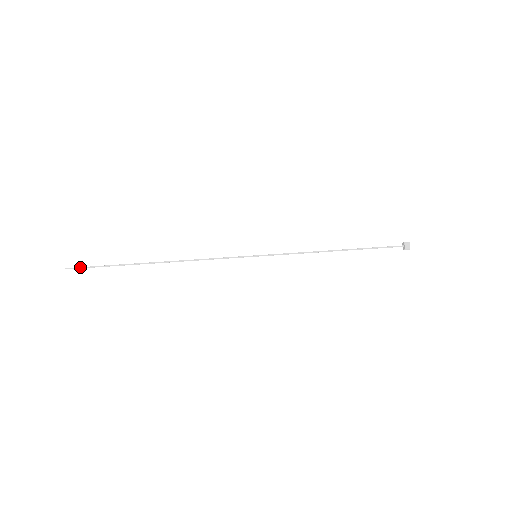
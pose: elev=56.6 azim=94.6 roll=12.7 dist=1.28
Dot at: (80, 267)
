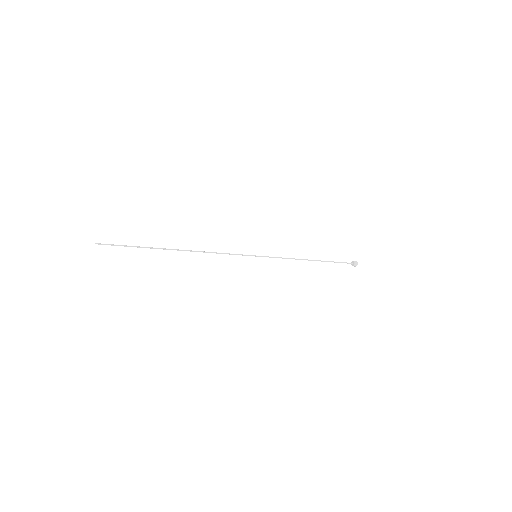
Dot at: occluded
